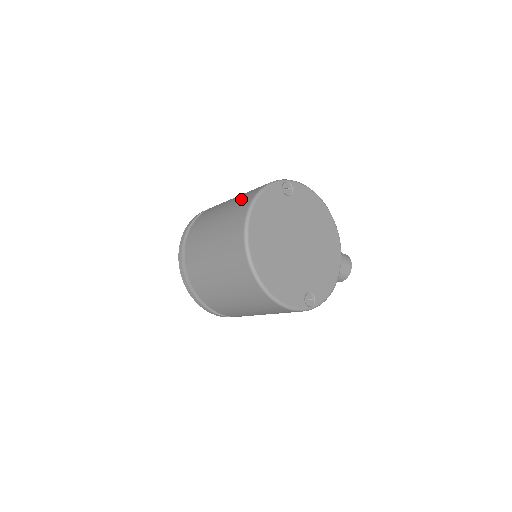
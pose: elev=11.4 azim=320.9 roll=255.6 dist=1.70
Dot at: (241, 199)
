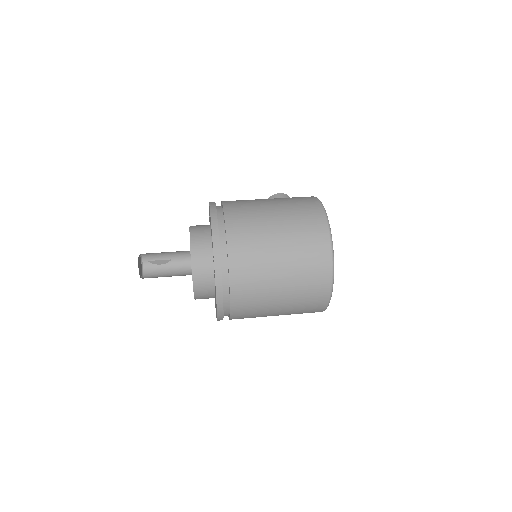
Dot at: (310, 268)
